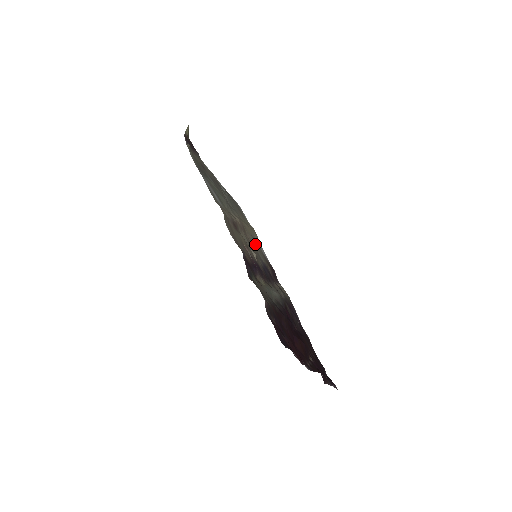
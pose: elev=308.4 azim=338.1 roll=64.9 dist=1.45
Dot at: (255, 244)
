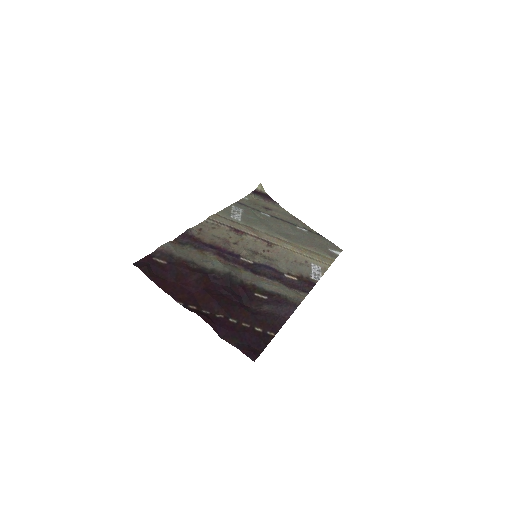
Dot at: (289, 259)
